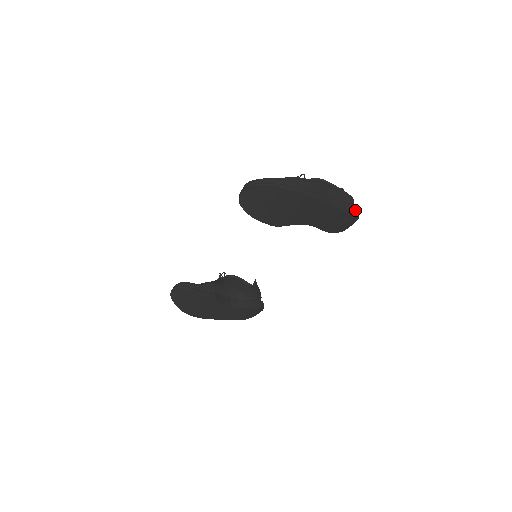
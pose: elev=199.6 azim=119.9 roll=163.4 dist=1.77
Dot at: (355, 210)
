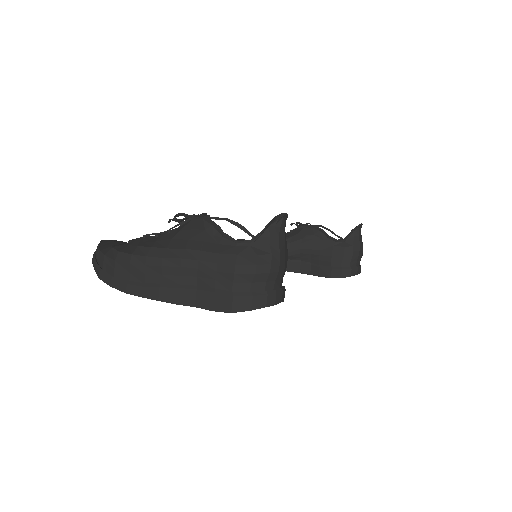
Dot at: (239, 305)
